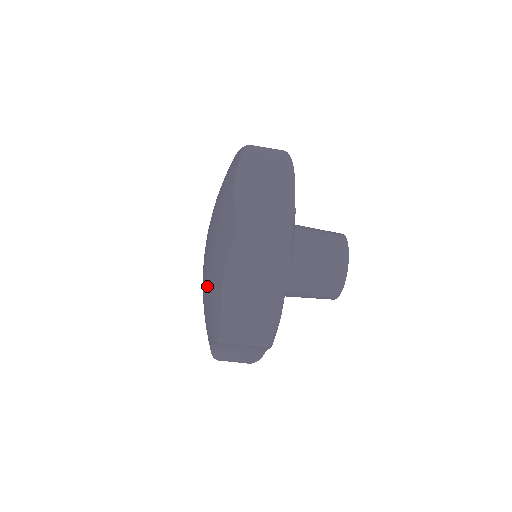
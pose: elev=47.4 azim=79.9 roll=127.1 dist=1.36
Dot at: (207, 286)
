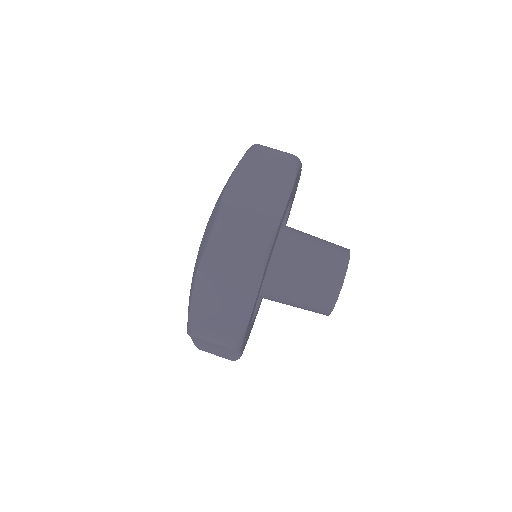
Dot at: occluded
